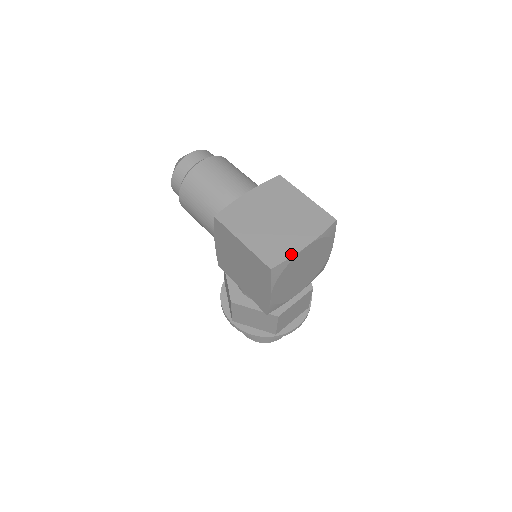
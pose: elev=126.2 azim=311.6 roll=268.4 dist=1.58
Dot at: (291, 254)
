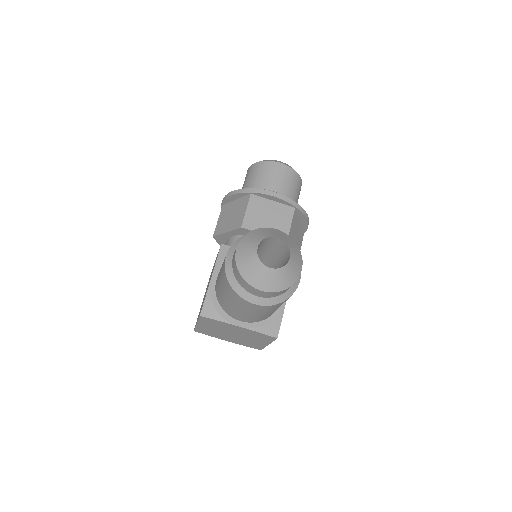
Dot at: occluded
